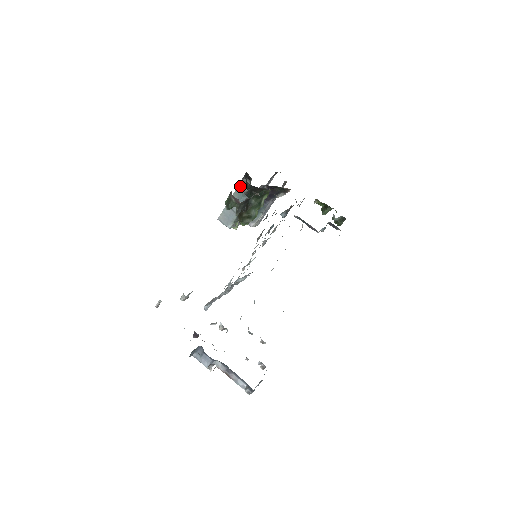
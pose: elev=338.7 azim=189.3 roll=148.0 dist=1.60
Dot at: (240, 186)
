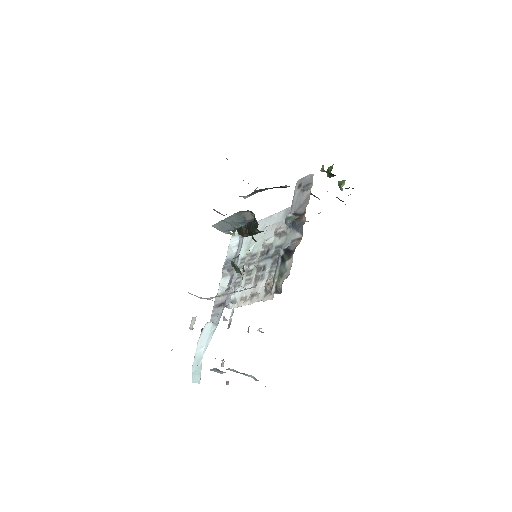
Dot at: (241, 214)
